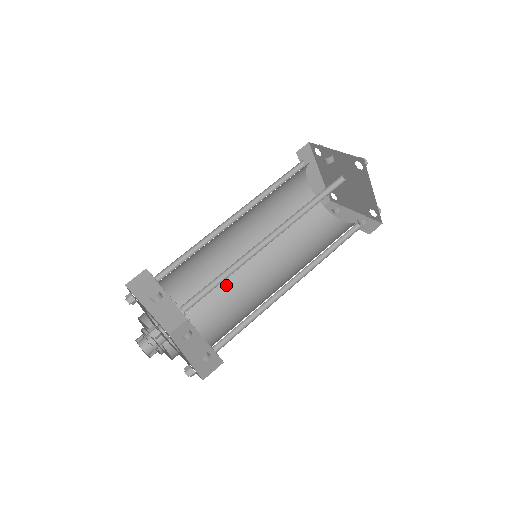
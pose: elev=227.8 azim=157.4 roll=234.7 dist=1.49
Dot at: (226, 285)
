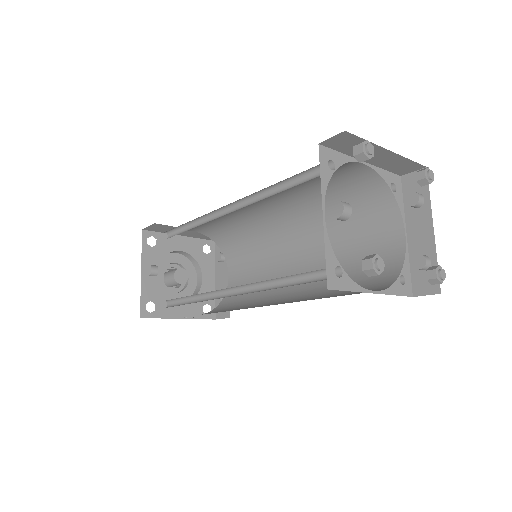
Dot at: (253, 236)
